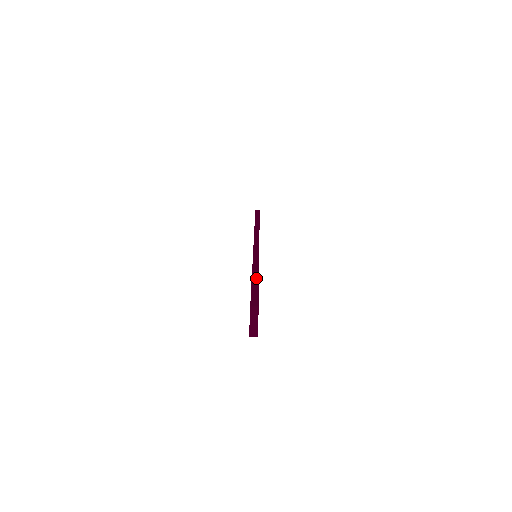
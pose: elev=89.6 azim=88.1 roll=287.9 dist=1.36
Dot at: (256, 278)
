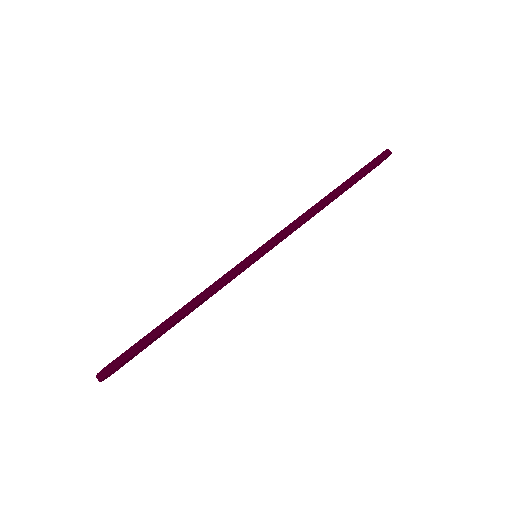
Dot at: (168, 324)
